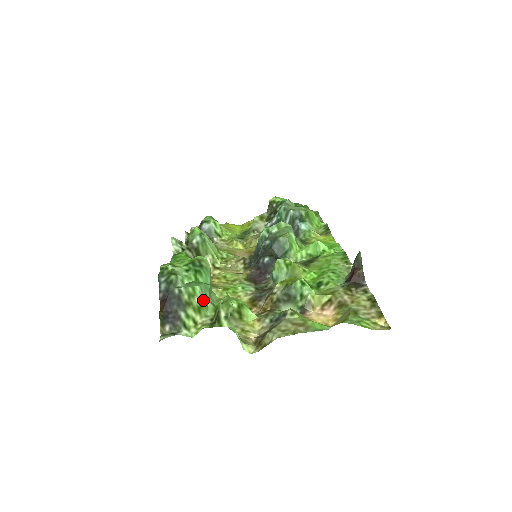
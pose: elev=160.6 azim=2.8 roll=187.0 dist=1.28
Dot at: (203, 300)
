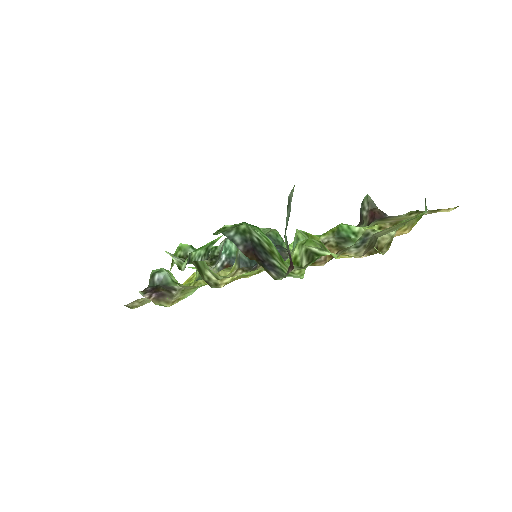
Dot at: (278, 253)
